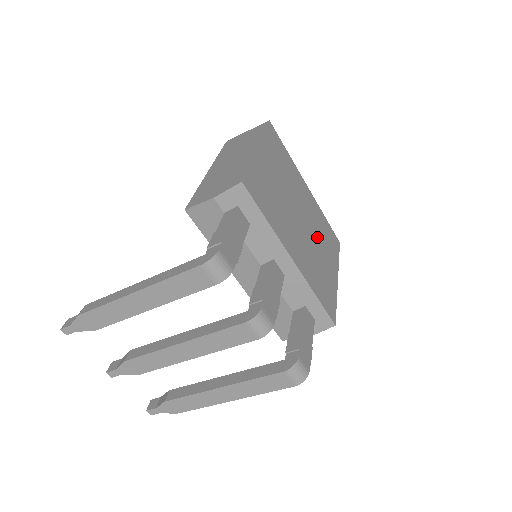
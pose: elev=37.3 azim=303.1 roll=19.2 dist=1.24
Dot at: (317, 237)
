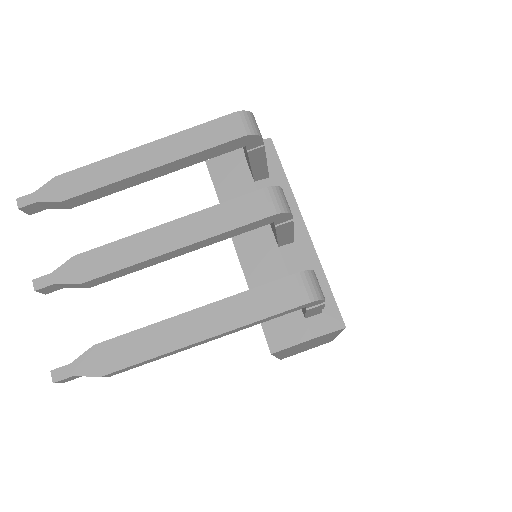
Dot at: occluded
